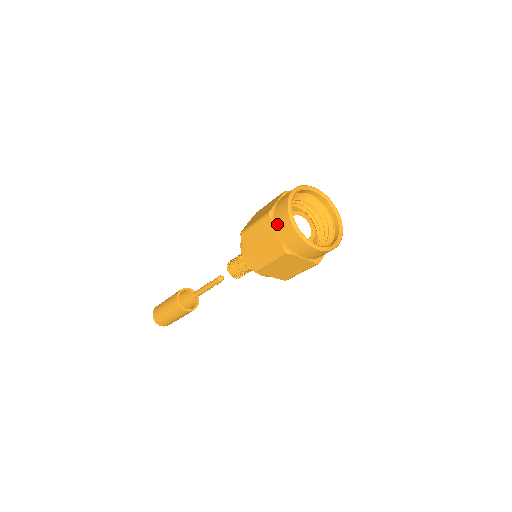
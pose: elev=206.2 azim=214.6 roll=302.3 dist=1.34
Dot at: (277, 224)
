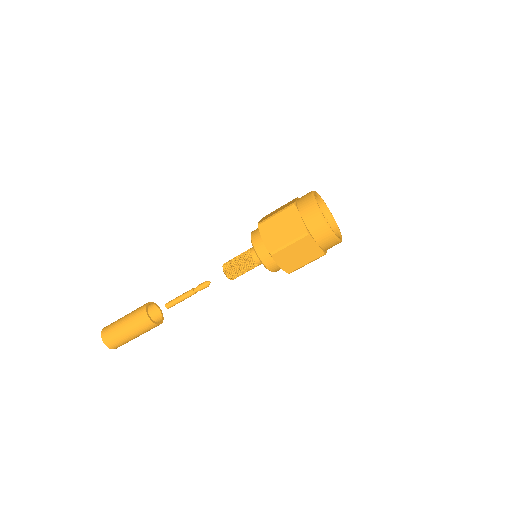
Dot at: occluded
